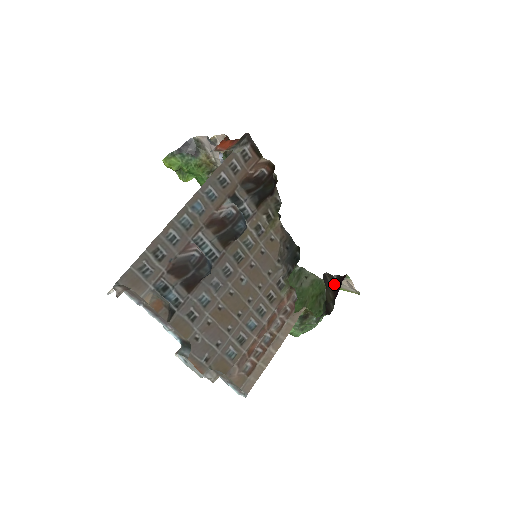
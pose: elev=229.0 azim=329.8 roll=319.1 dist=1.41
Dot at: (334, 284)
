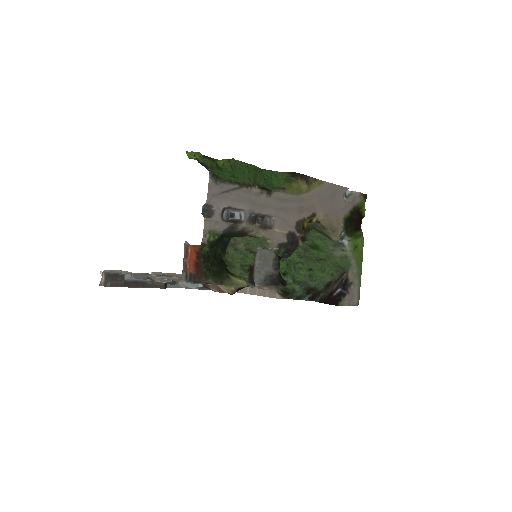
Dot at: (332, 293)
